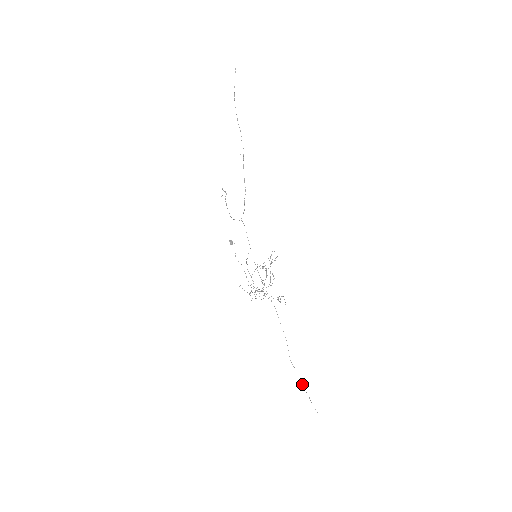
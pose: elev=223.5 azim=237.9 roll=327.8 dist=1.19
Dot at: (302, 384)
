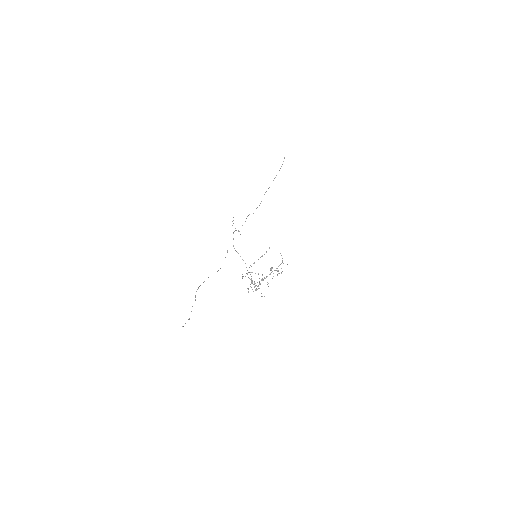
Dot at: occluded
